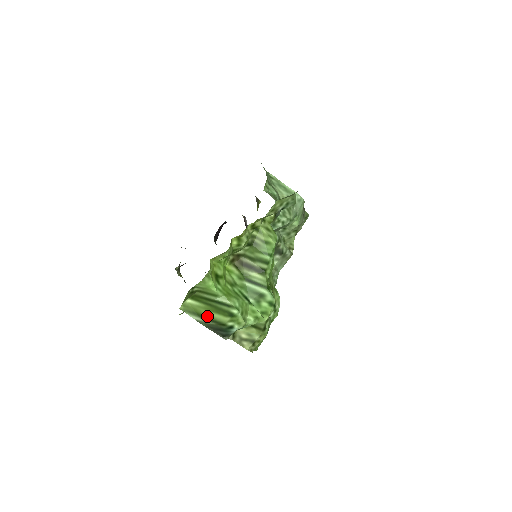
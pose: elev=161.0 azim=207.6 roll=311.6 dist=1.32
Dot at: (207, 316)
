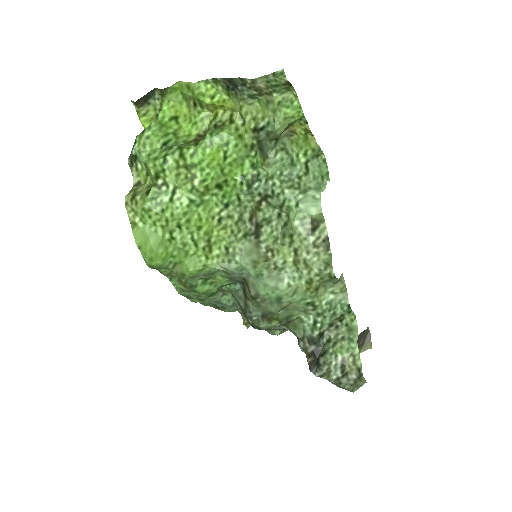
Dot at: occluded
